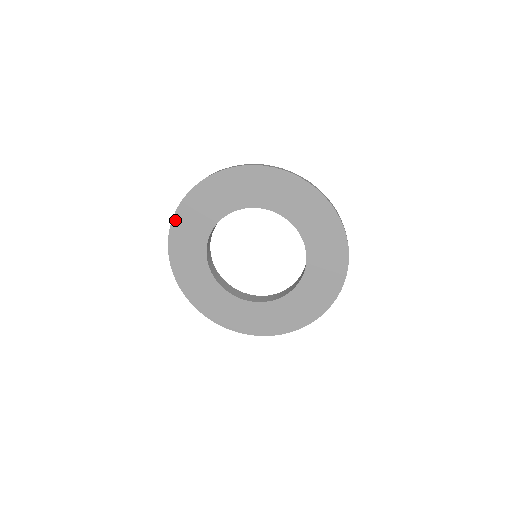
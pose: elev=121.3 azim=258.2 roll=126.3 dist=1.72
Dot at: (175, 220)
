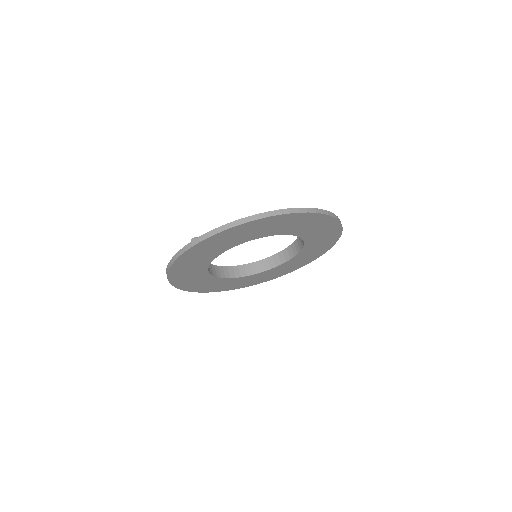
Dot at: (170, 277)
